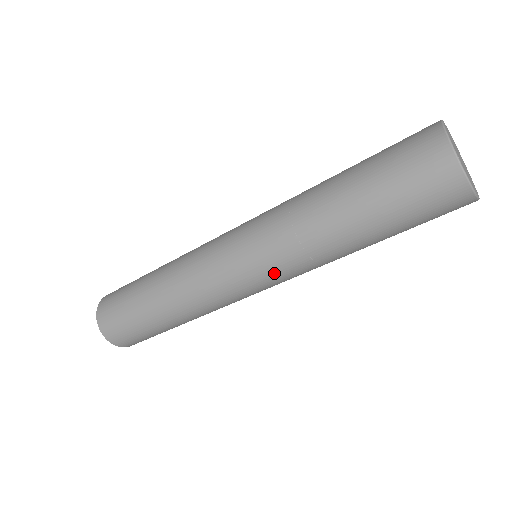
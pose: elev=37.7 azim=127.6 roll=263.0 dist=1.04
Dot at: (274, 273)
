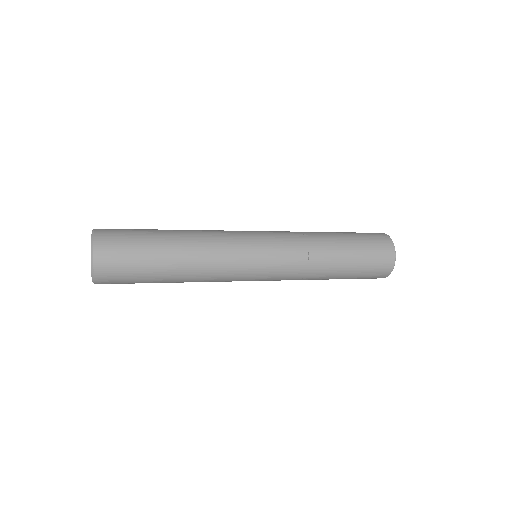
Dot at: occluded
